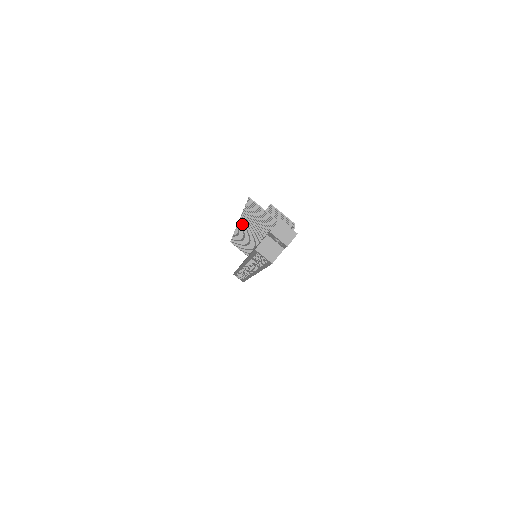
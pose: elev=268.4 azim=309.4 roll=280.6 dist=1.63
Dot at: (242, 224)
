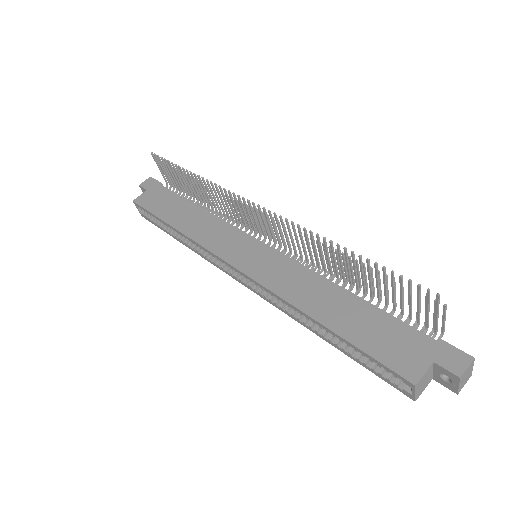
Dot at: (282, 221)
